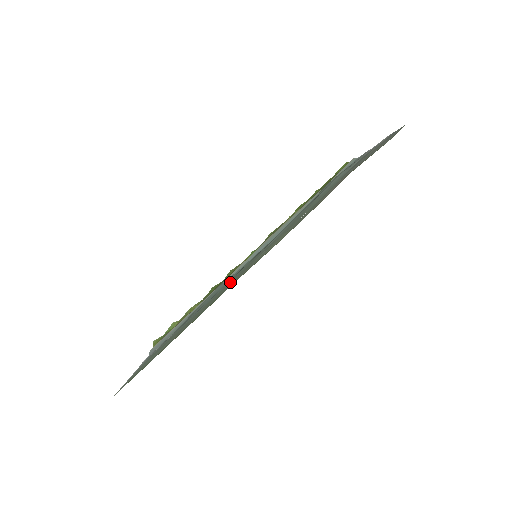
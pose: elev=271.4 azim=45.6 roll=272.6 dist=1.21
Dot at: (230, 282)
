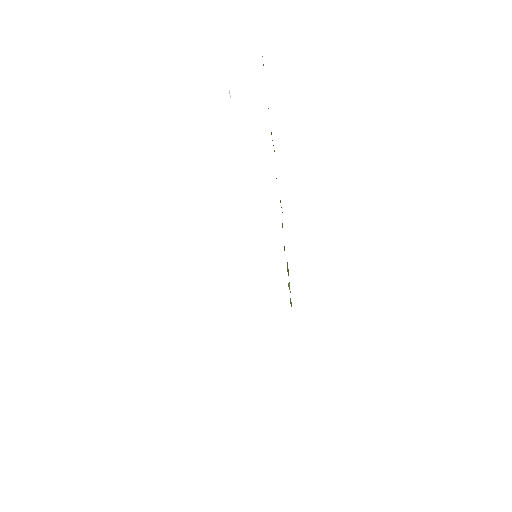
Dot at: occluded
